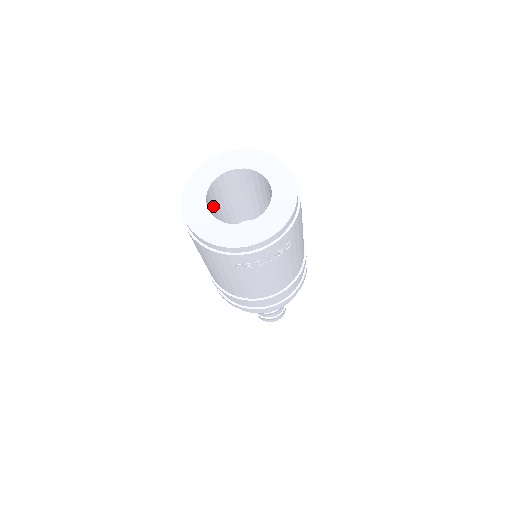
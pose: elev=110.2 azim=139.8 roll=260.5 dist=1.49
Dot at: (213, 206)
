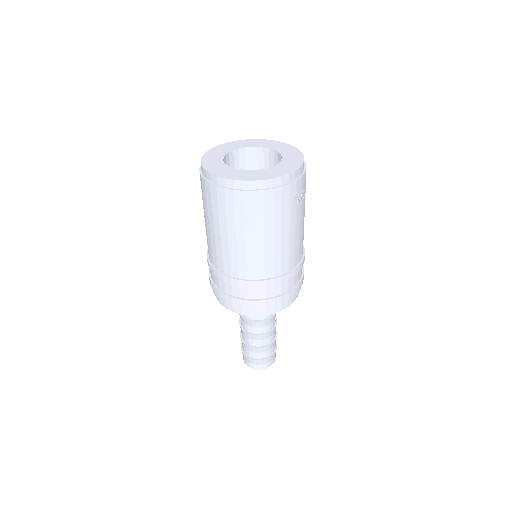
Dot at: occluded
